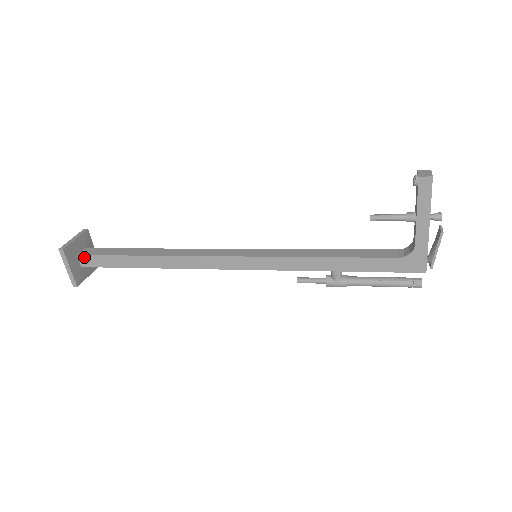
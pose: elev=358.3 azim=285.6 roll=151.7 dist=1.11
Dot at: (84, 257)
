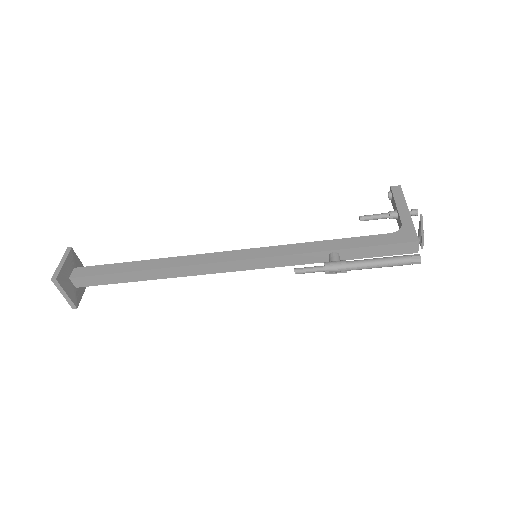
Dot at: (80, 269)
